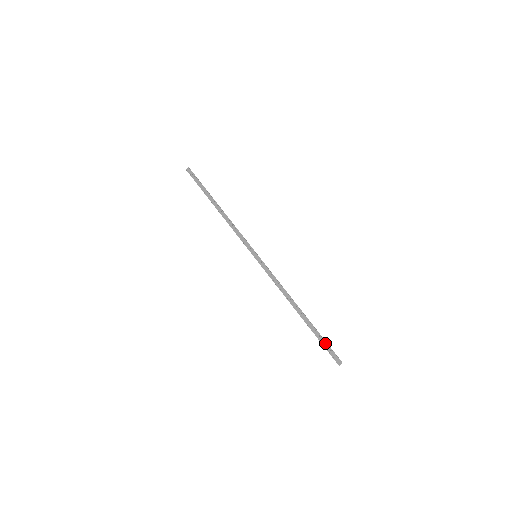
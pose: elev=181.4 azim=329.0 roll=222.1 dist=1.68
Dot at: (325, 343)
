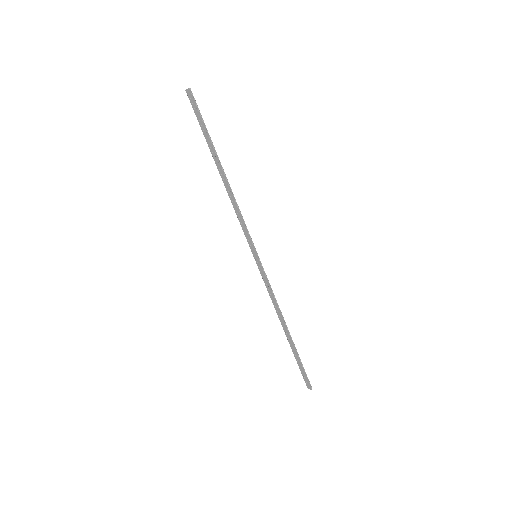
Dot at: (302, 368)
